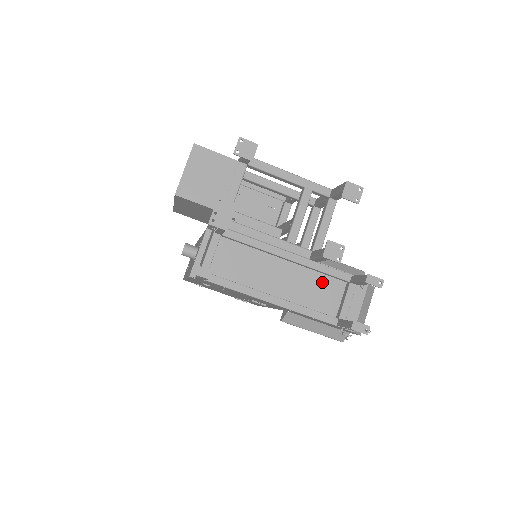
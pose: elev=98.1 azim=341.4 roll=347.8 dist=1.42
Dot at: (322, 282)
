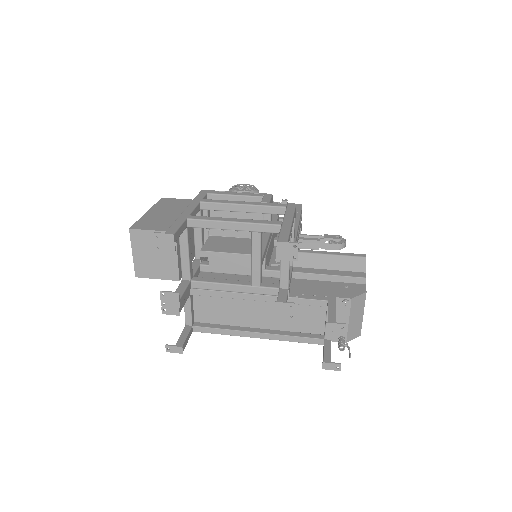
Dot at: (301, 308)
